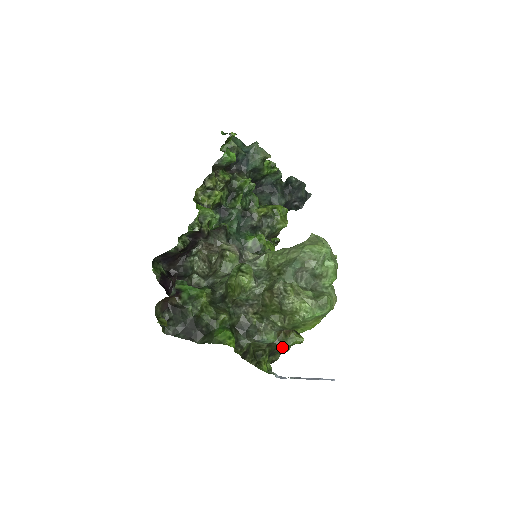
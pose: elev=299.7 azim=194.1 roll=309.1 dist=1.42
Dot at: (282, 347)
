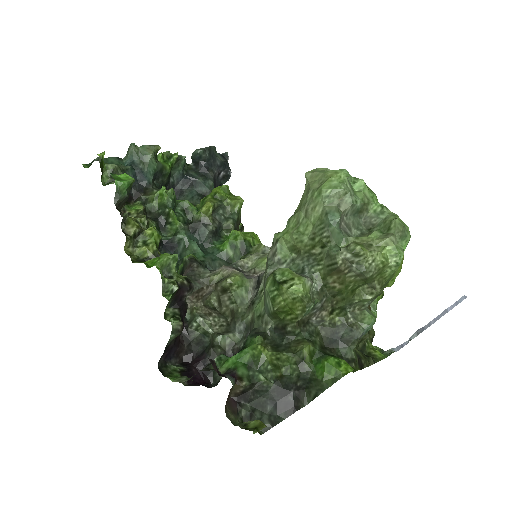
Dot at: occluded
